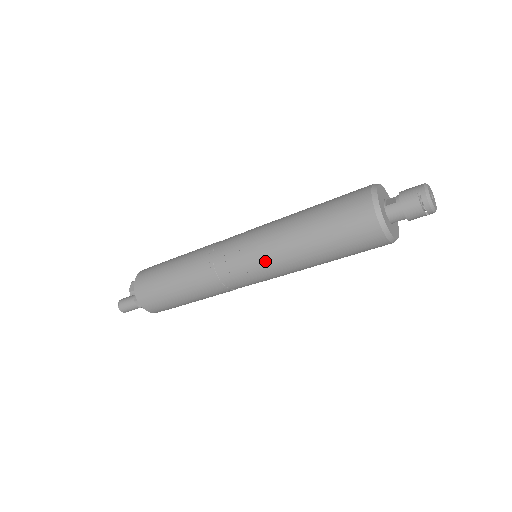
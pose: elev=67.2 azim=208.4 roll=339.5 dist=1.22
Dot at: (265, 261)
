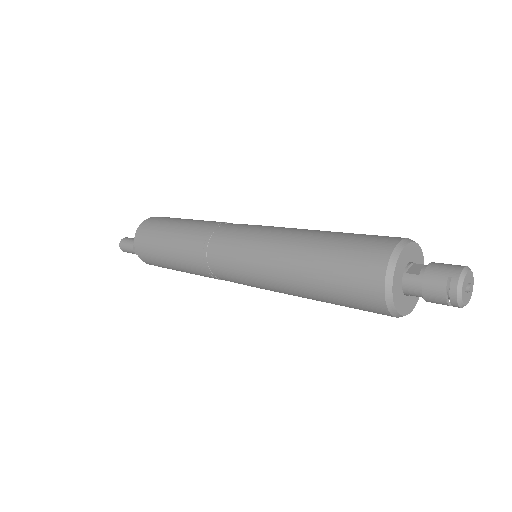
Dot at: (255, 271)
